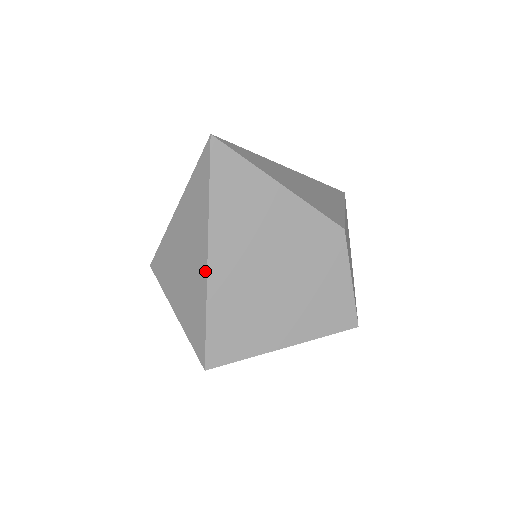
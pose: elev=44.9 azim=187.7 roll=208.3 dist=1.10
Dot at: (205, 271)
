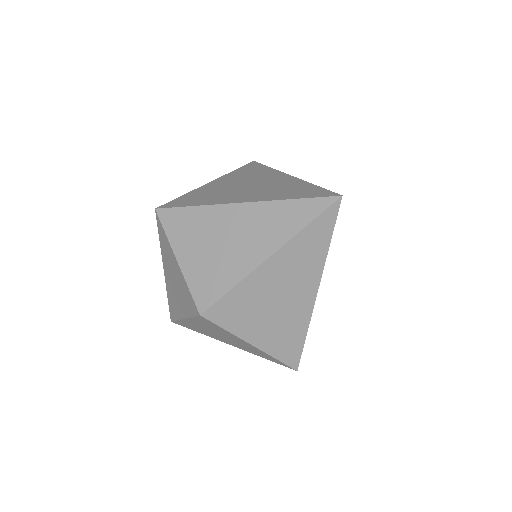
Dot at: (312, 304)
